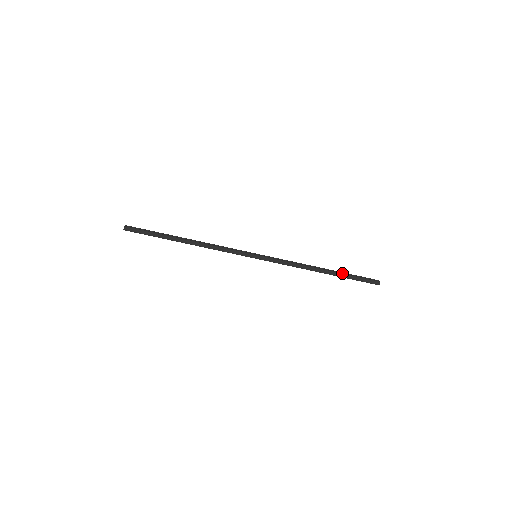
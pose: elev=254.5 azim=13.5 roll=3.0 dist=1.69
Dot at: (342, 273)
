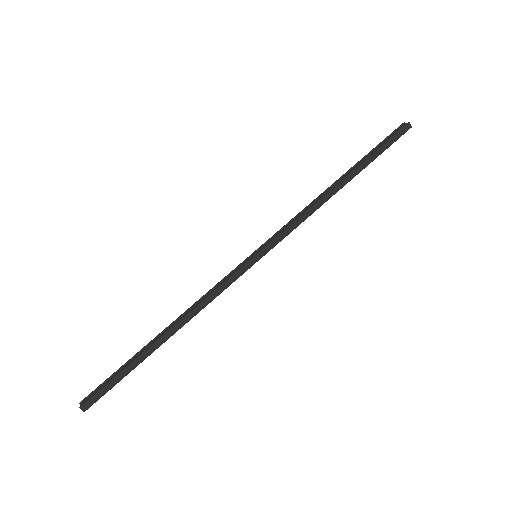
Dot at: (362, 162)
